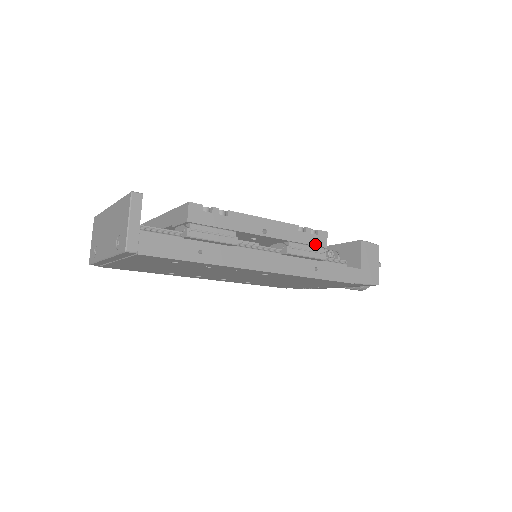
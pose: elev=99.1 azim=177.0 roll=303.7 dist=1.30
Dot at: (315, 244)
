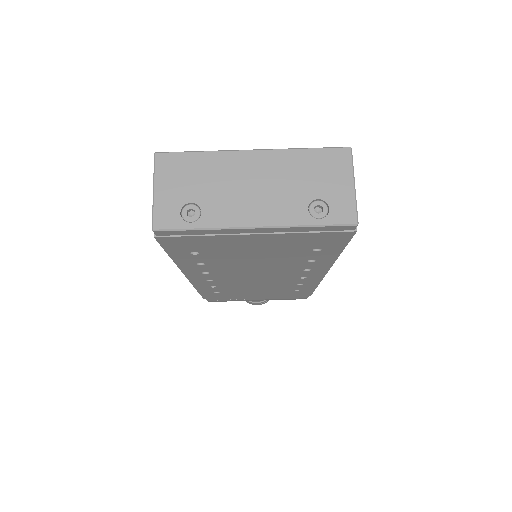
Dot at: occluded
